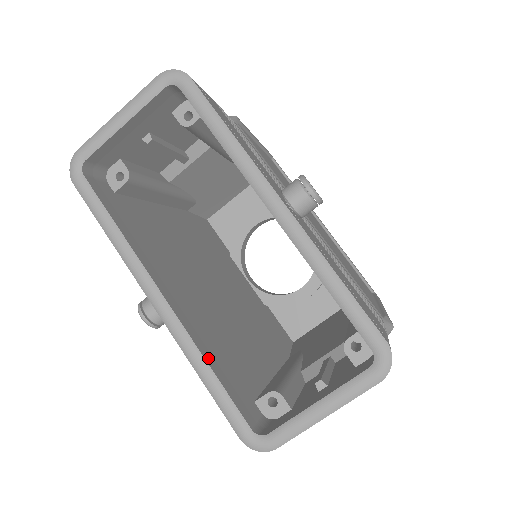
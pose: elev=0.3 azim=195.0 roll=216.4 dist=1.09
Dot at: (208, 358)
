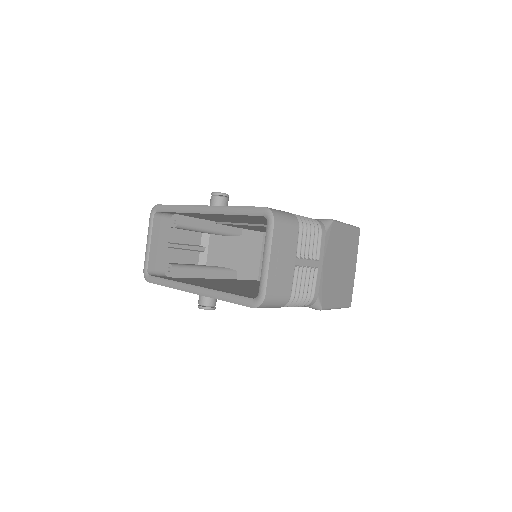
Dot at: occluded
